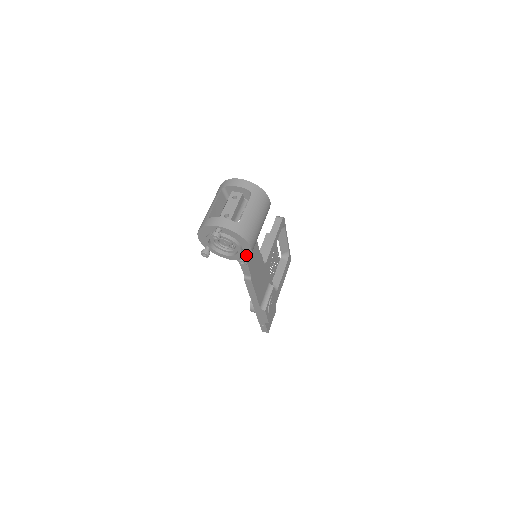
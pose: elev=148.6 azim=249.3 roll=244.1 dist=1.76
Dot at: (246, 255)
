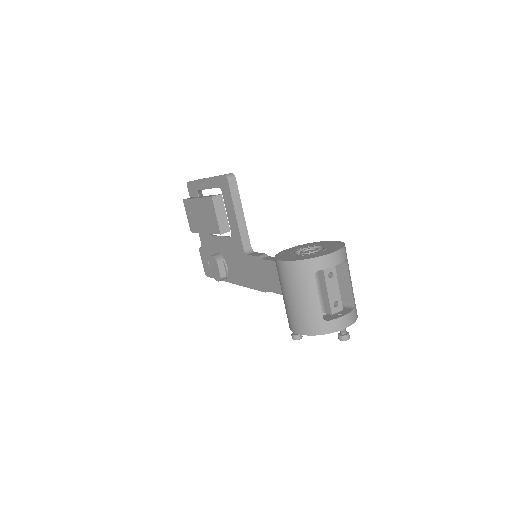
Dot at: occluded
